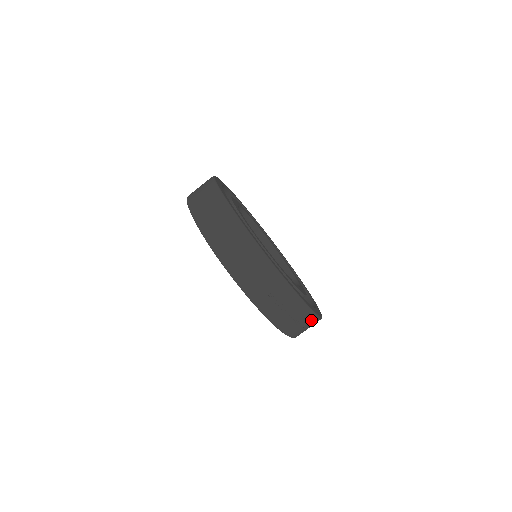
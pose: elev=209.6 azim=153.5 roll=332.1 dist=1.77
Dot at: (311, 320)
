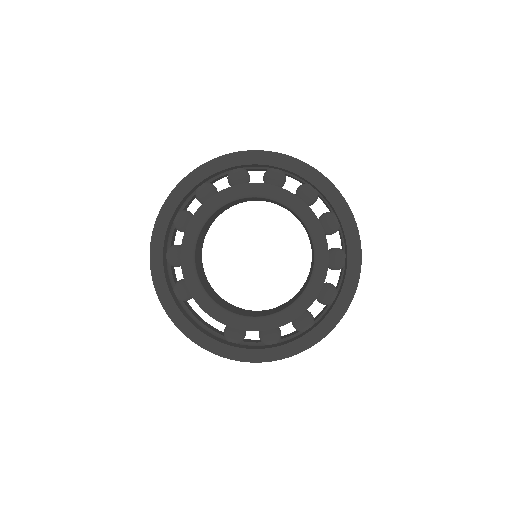
Dot at: occluded
